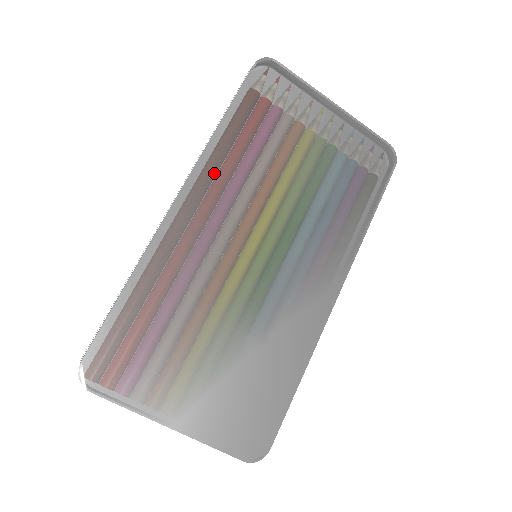
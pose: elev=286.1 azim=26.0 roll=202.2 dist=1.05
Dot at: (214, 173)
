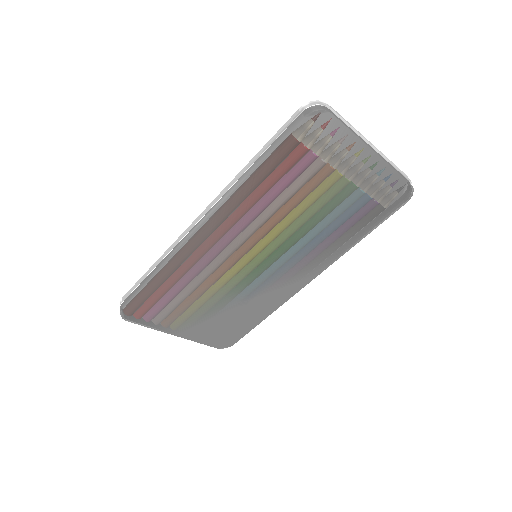
Dot at: (236, 210)
